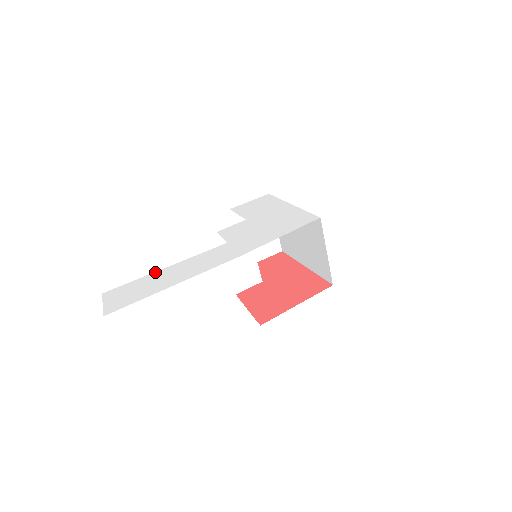
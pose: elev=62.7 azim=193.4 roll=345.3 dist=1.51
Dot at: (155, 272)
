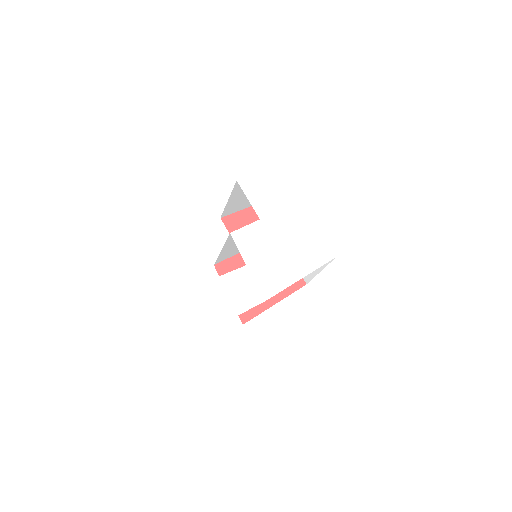
Dot at: (172, 297)
